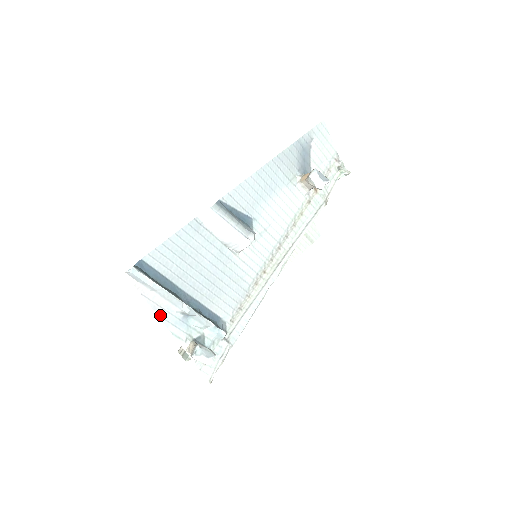
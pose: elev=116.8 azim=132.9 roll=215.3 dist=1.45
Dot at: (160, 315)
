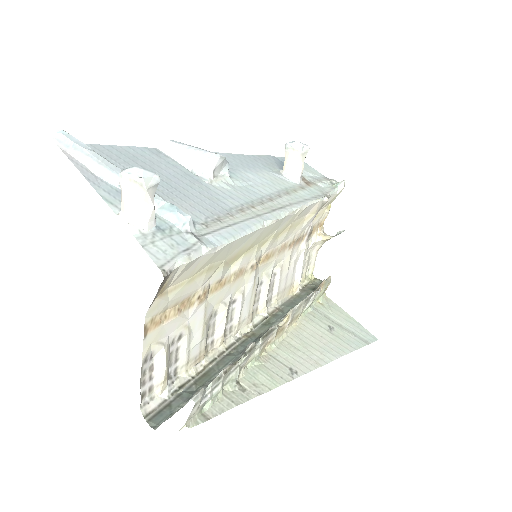
Dot at: (88, 178)
